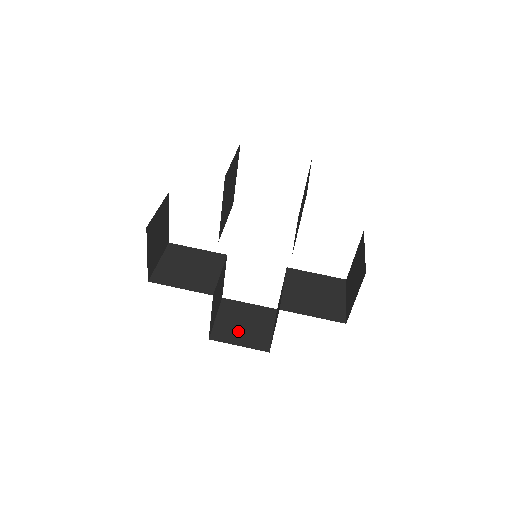
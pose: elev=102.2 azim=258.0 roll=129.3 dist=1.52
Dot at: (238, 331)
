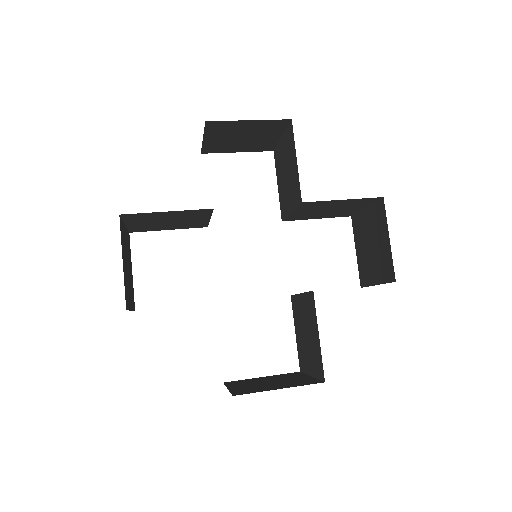
Dot at: (267, 385)
